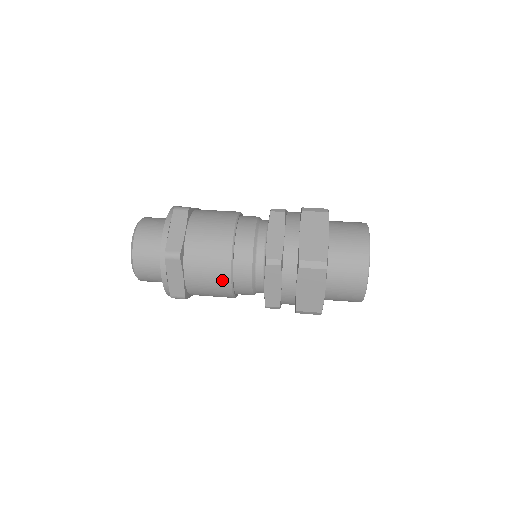
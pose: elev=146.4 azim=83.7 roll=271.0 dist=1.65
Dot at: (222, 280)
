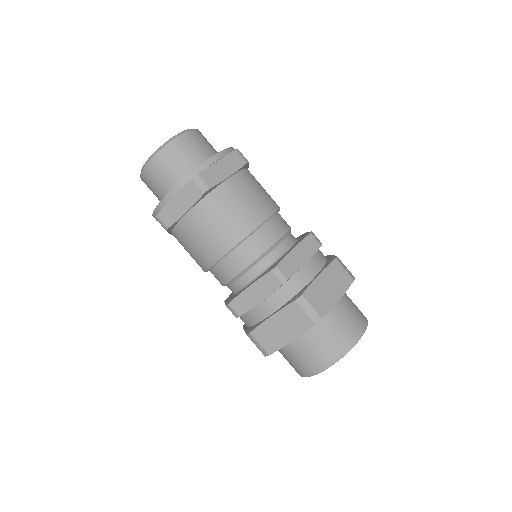
Dot at: occluded
